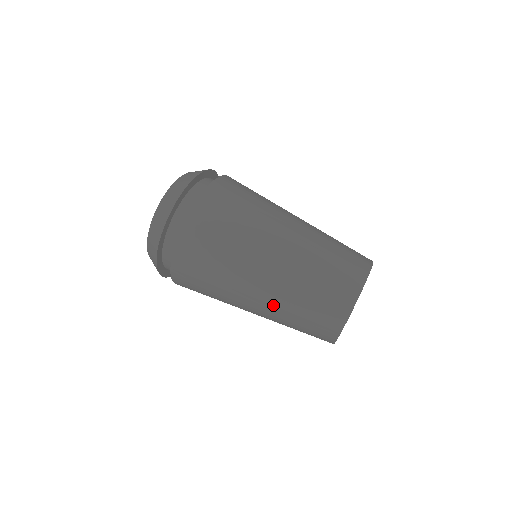
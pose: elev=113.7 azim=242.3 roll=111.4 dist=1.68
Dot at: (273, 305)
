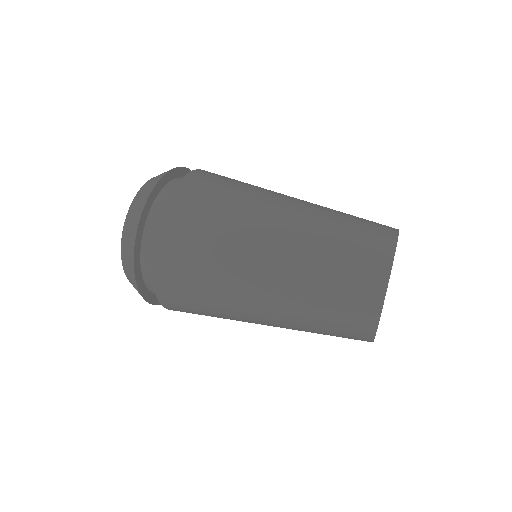
Dot at: (285, 318)
